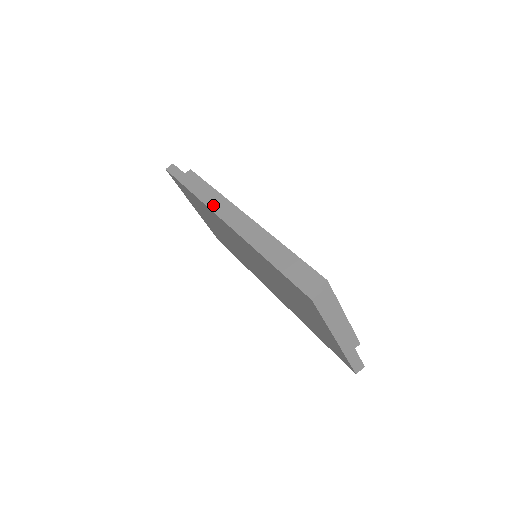
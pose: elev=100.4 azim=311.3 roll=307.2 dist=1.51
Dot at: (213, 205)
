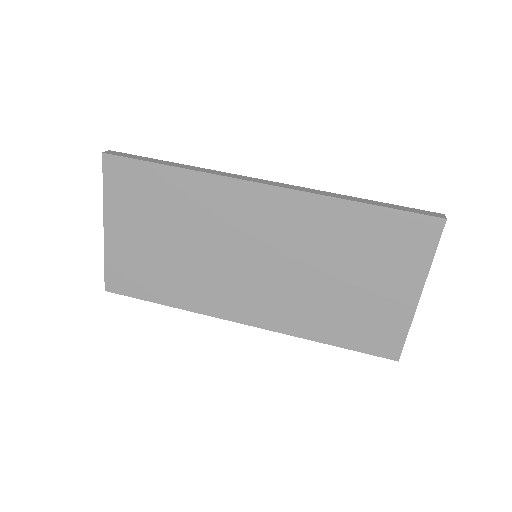
Dot at: (235, 176)
